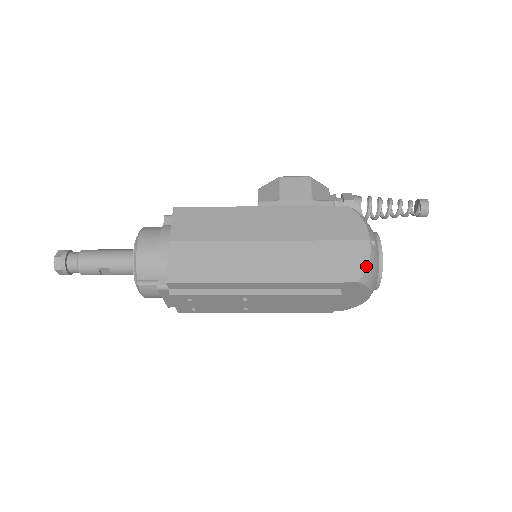
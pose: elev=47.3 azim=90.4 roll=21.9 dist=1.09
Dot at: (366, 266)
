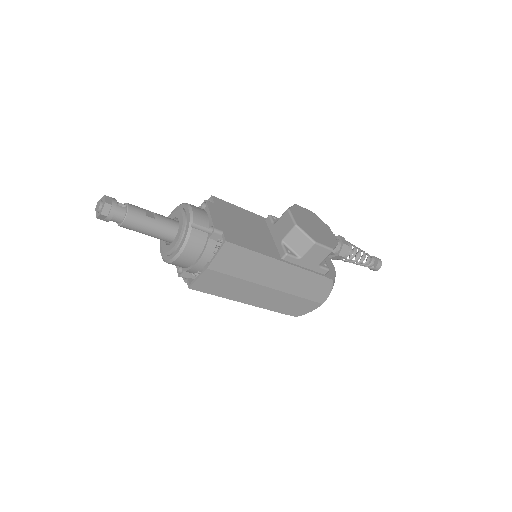
Dot at: occluded
